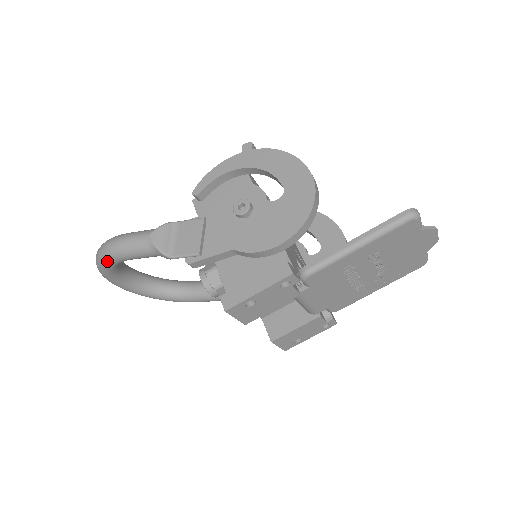
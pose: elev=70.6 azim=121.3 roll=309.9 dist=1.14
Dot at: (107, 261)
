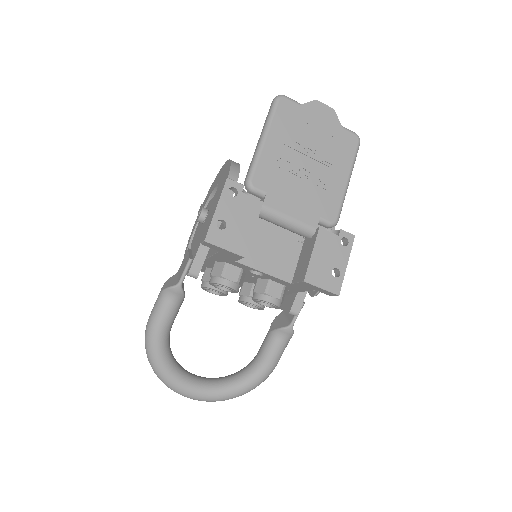
Dot at: (152, 349)
